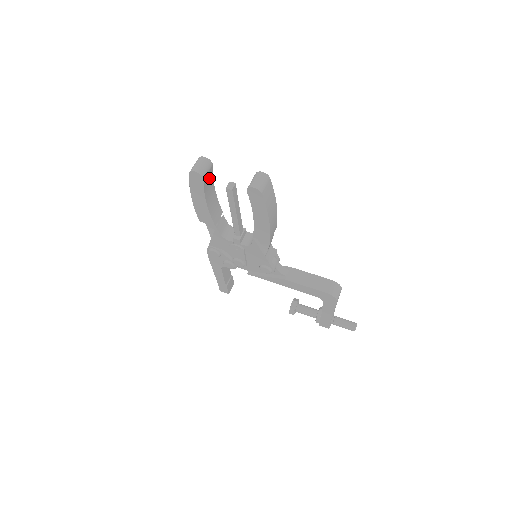
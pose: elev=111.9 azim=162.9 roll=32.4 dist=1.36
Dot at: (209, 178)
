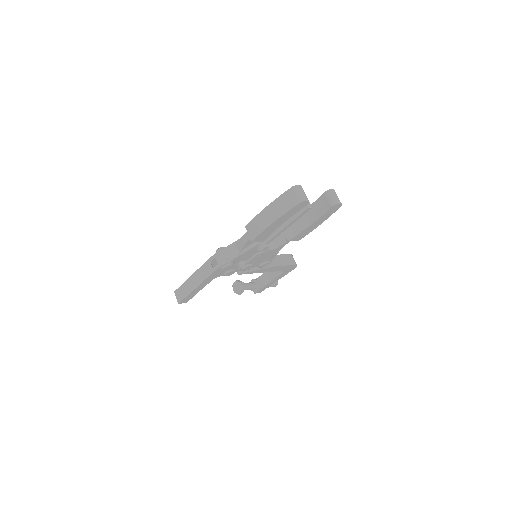
Dot at: occluded
